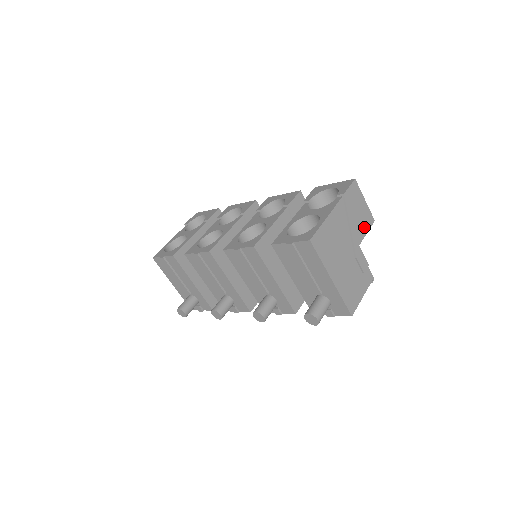
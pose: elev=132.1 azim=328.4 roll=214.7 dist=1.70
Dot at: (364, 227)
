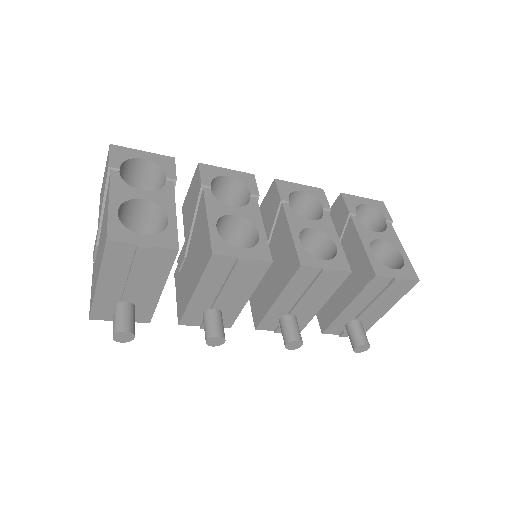
Dot at: occluded
